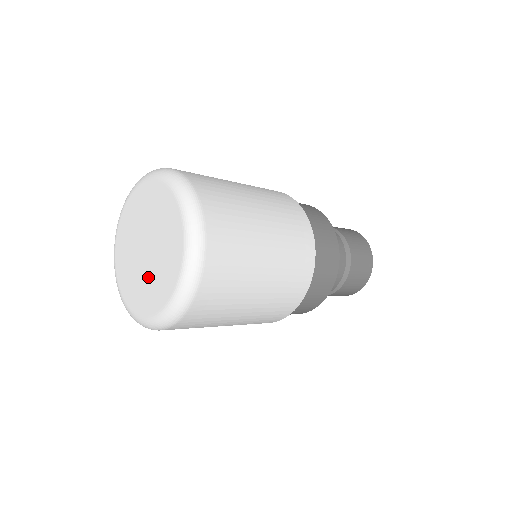
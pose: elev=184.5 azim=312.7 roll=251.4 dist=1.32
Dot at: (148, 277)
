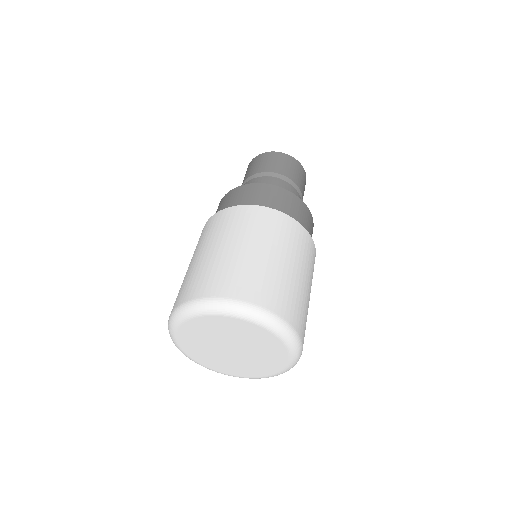
Dot at: (216, 356)
